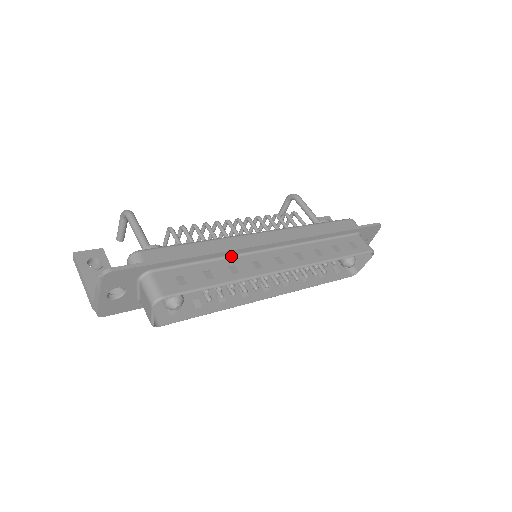
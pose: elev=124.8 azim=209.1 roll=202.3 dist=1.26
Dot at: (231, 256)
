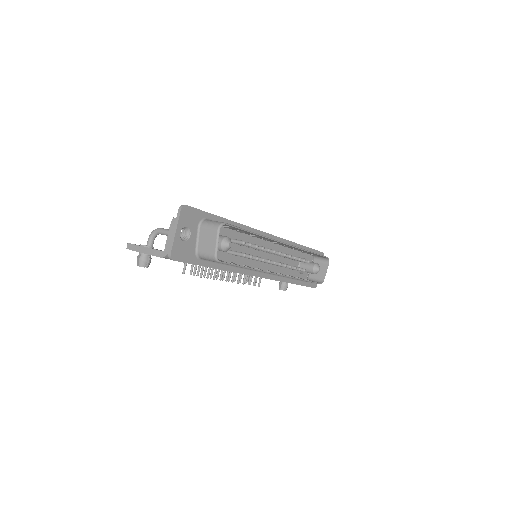
Dot at: occluded
